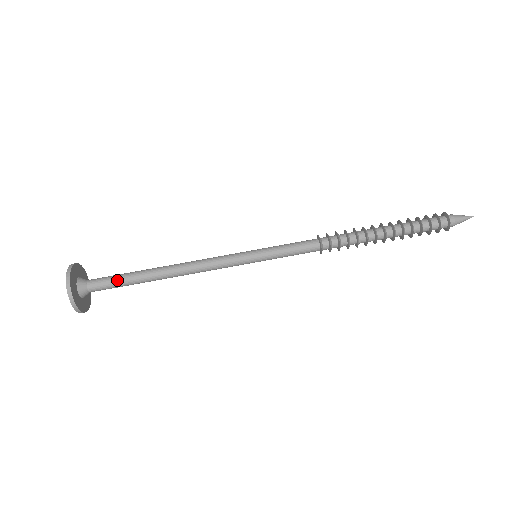
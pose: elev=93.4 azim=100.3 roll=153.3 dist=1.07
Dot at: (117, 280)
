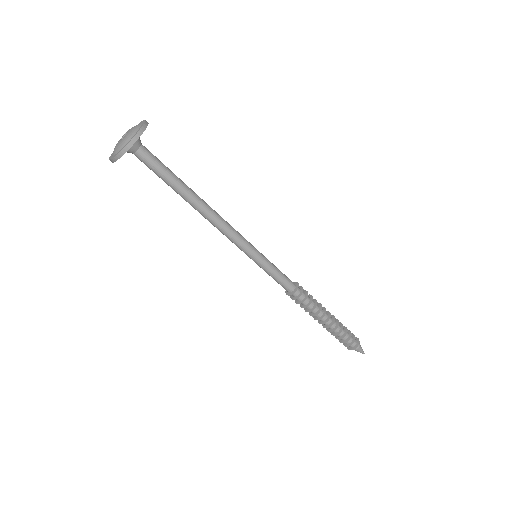
Dot at: (165, 169)
